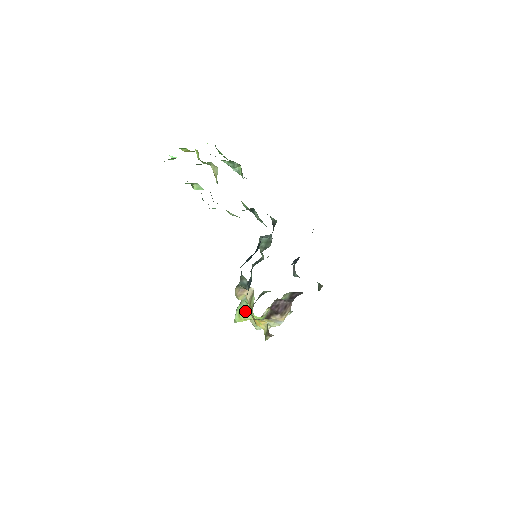
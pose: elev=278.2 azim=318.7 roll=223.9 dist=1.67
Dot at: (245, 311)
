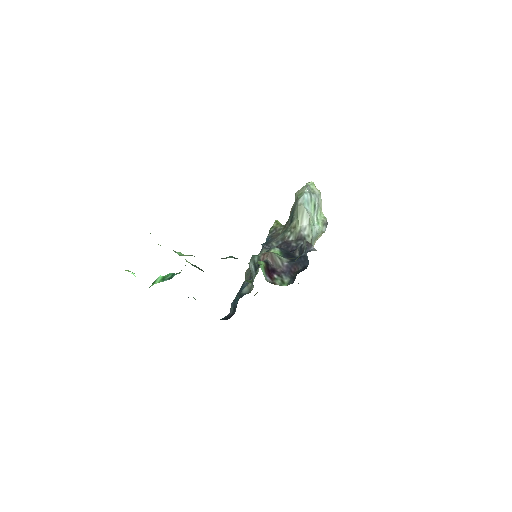
Dot at: occluded
